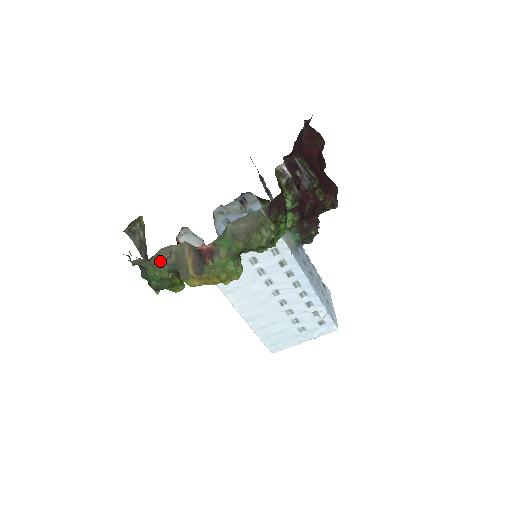
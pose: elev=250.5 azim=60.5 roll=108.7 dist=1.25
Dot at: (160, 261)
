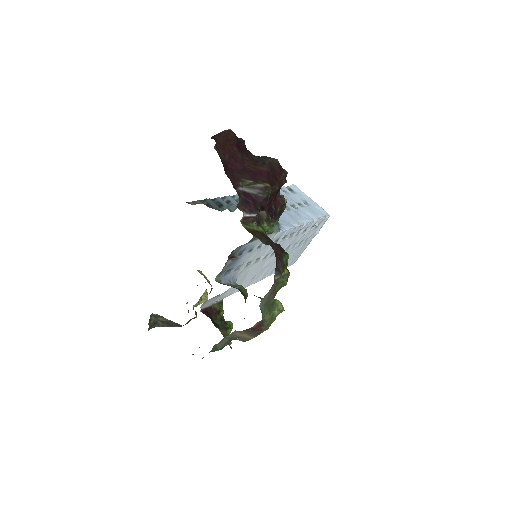
Dot at: occluded
